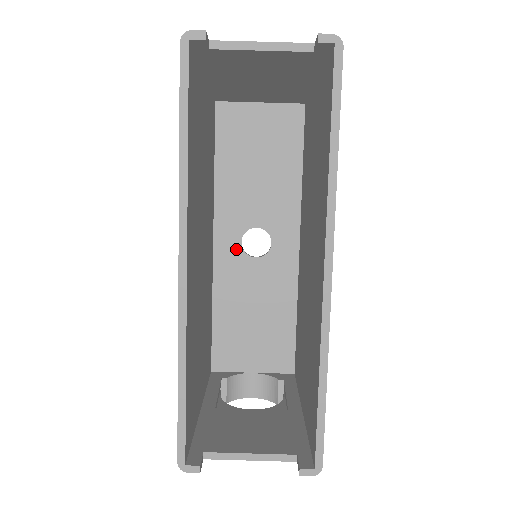
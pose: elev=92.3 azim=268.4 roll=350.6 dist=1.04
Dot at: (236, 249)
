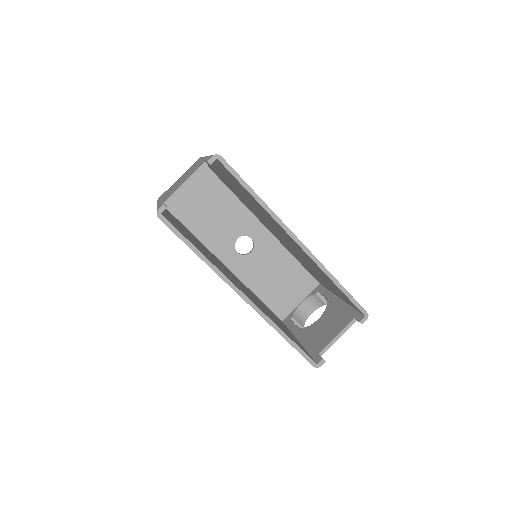
Dot at: (238, 258)
